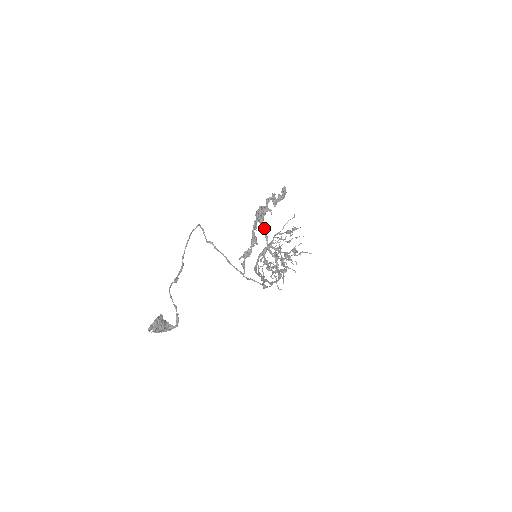
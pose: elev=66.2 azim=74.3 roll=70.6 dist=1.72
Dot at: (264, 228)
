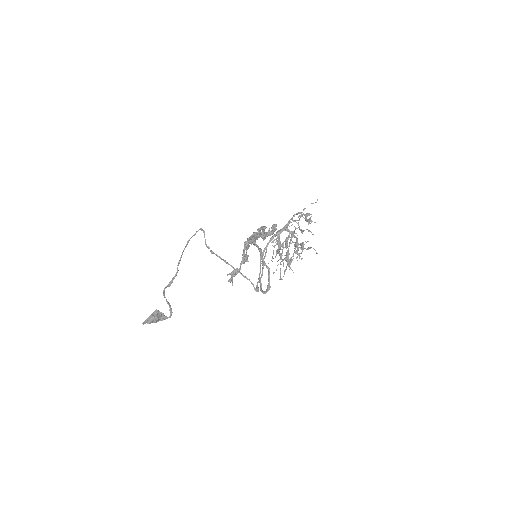
Dot at: (258, 246)
